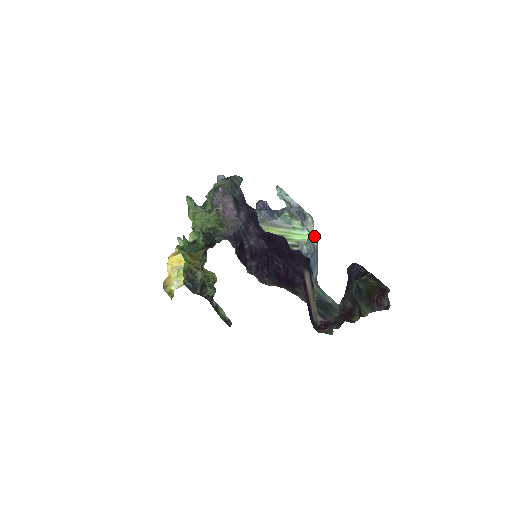
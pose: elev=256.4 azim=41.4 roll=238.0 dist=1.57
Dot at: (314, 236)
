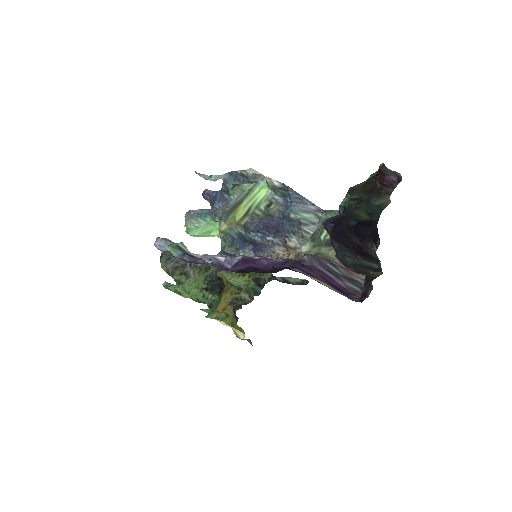
Dot at: (271, 181)
